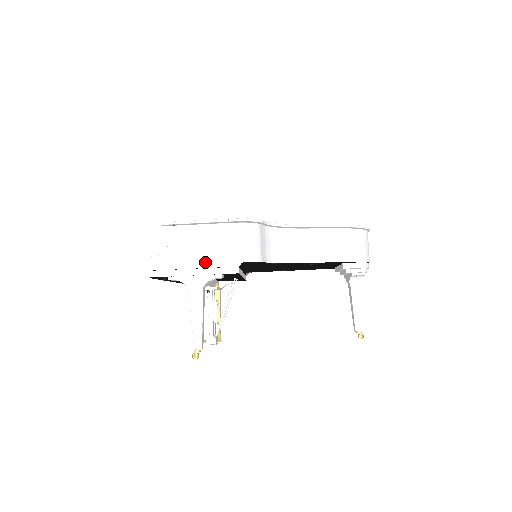
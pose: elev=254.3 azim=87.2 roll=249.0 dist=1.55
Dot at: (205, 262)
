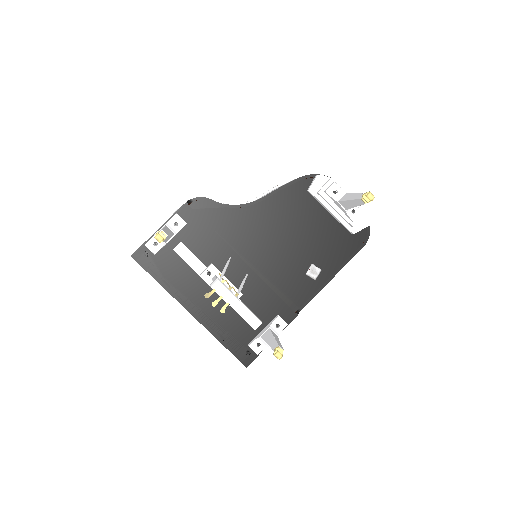
Dot at: (167, 221)
